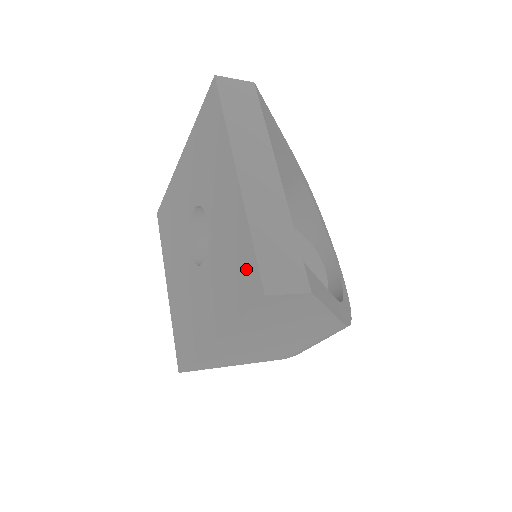
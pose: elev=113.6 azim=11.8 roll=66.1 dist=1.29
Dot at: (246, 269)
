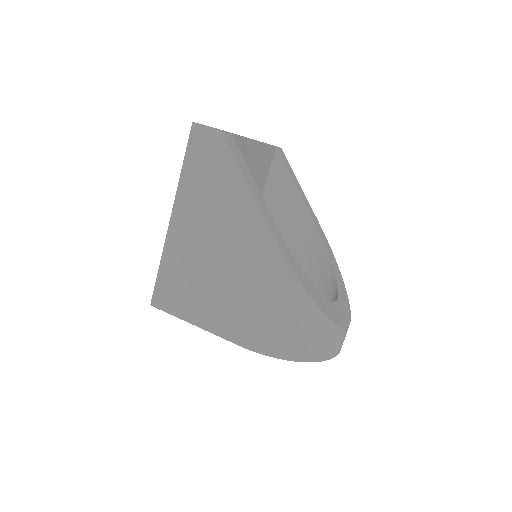
Dot at: occluded
